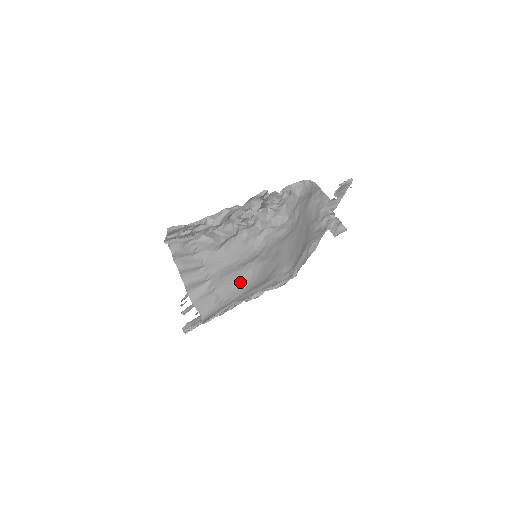
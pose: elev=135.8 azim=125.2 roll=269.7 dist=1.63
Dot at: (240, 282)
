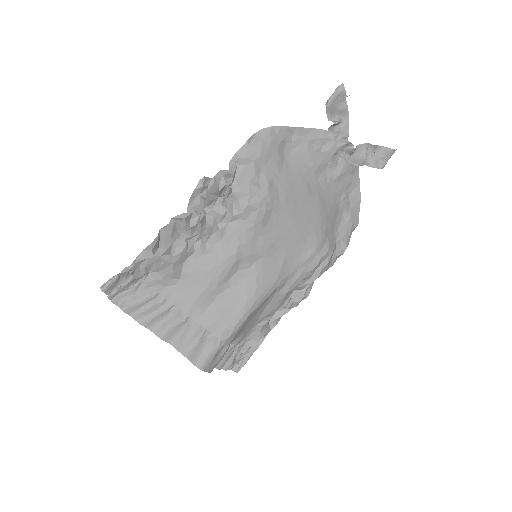
Dot at: (233, 303)
